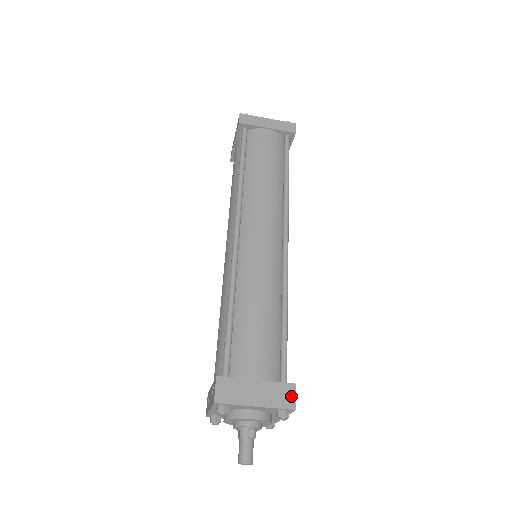
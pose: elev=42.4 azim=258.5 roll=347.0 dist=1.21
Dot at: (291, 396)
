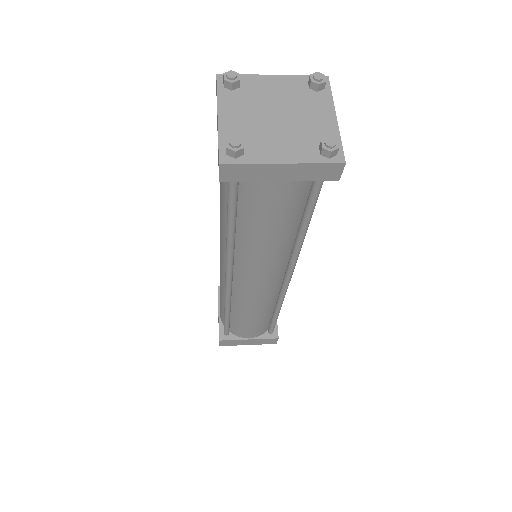
Dot at: (274, 341)
